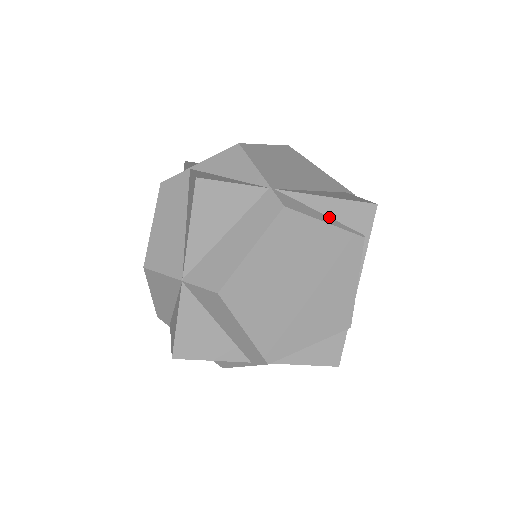
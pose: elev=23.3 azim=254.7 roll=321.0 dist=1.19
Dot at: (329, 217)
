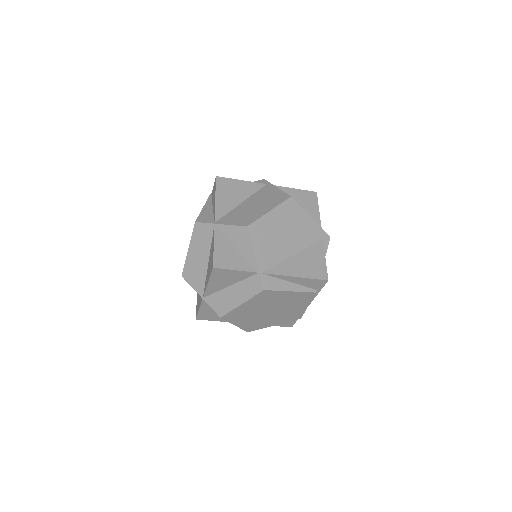
Dot at: (295, 283)
